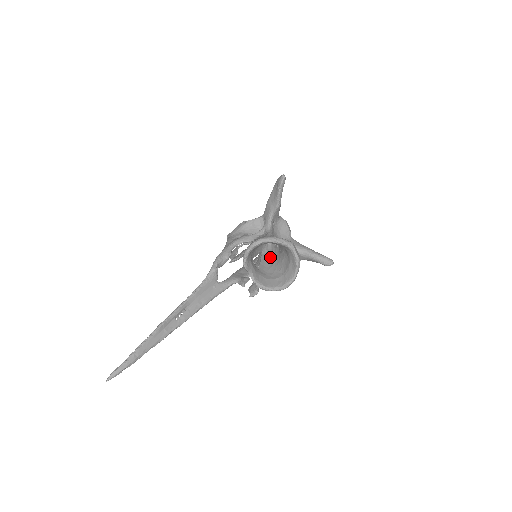
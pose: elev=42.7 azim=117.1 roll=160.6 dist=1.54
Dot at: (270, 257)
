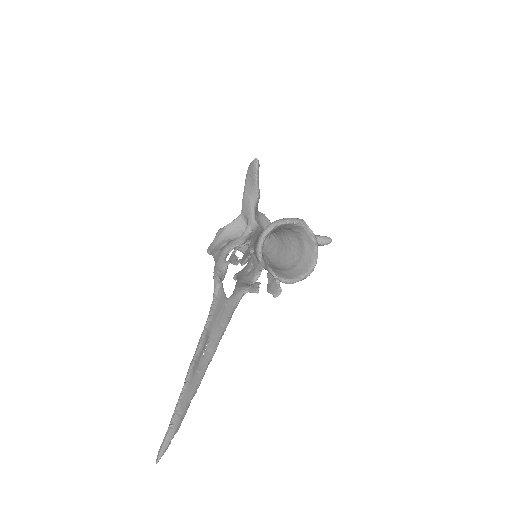
Dot at: (271, 252)
